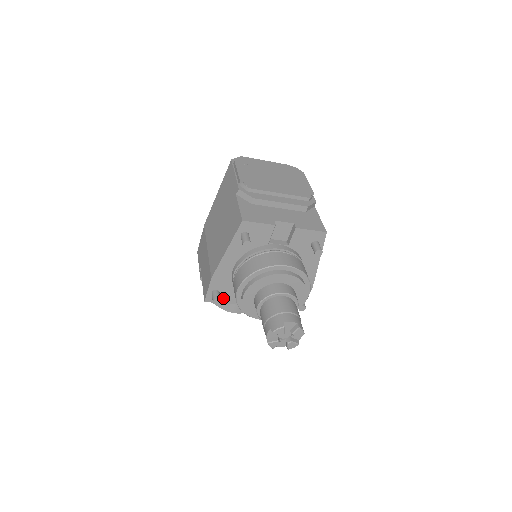
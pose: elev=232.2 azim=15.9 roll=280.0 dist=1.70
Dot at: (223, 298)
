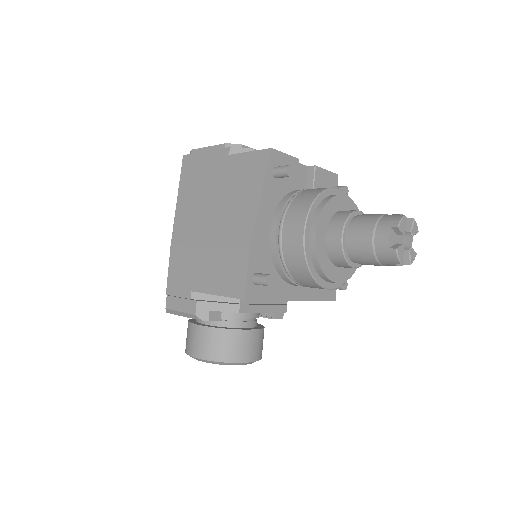
Dot at: (264, 289)
